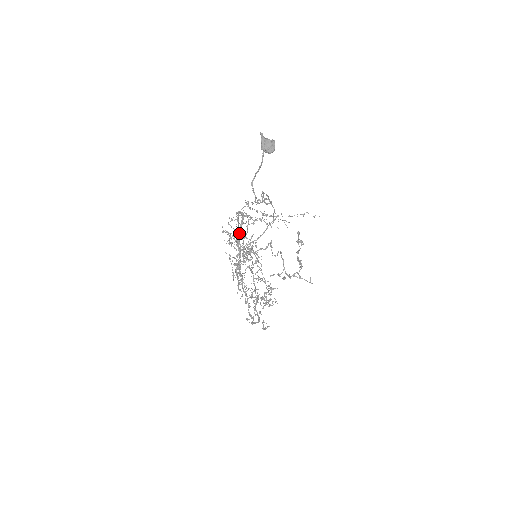
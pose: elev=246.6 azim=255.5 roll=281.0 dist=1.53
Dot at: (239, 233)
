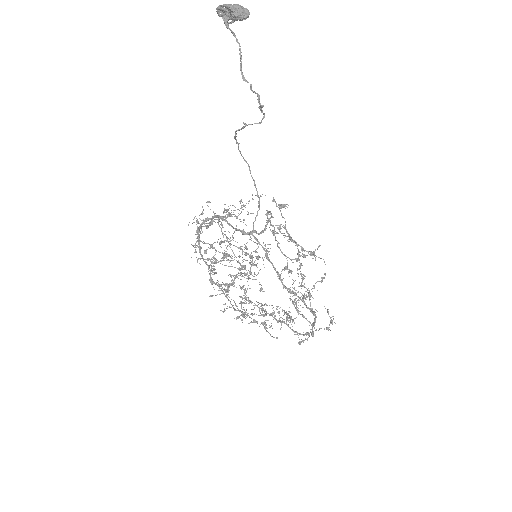
Dot at: (231, 226)
